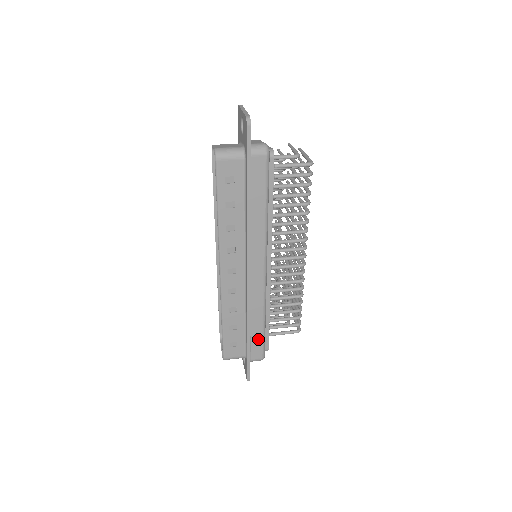
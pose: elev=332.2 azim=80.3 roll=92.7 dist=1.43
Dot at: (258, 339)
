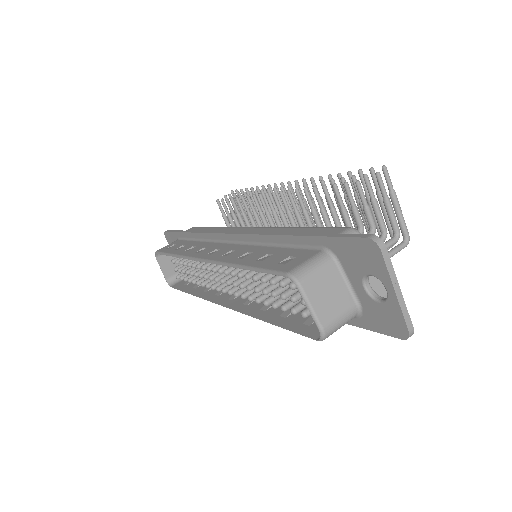
Dot at: occluded
